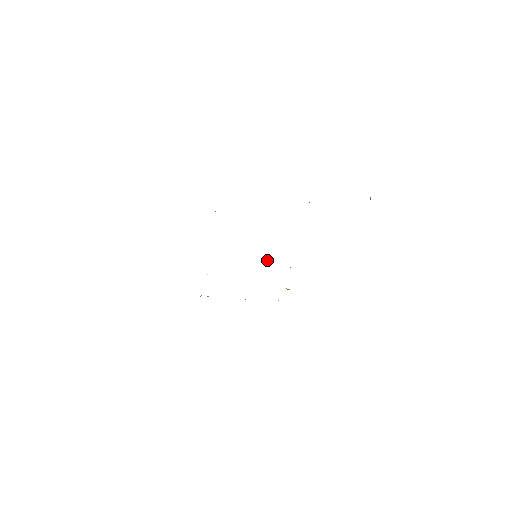
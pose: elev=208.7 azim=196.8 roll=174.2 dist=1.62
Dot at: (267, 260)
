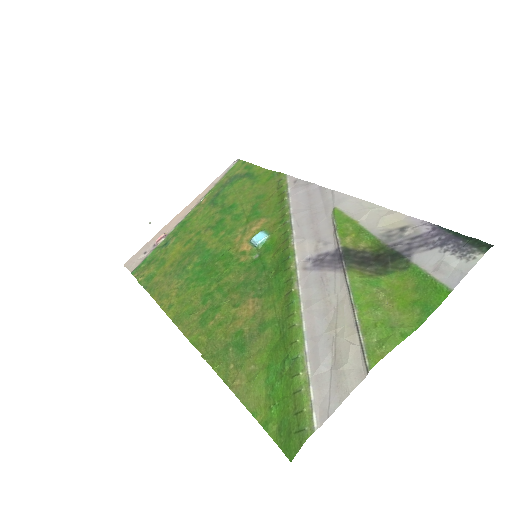
Dot at: (265, 238)
